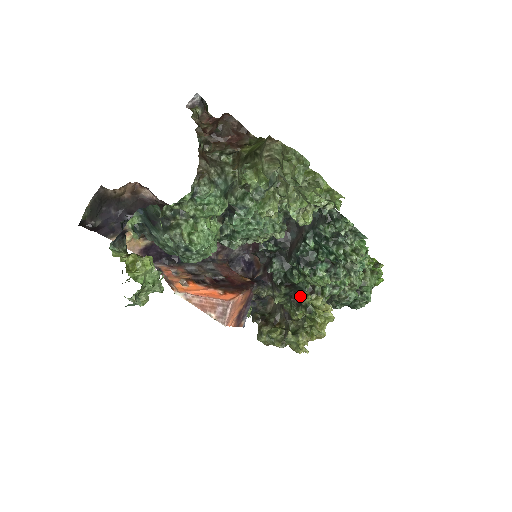
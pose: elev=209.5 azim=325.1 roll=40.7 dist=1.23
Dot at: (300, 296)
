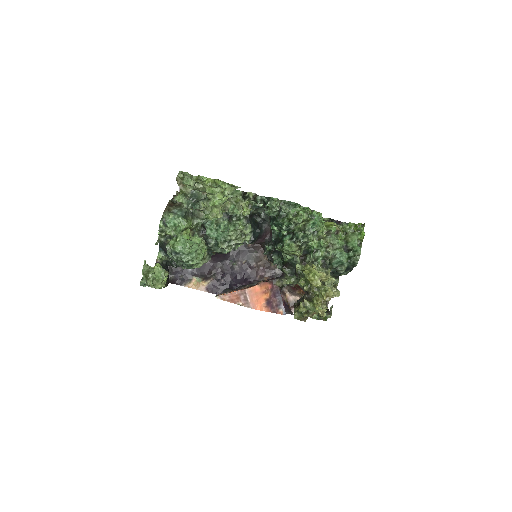
Dot at: occluded
